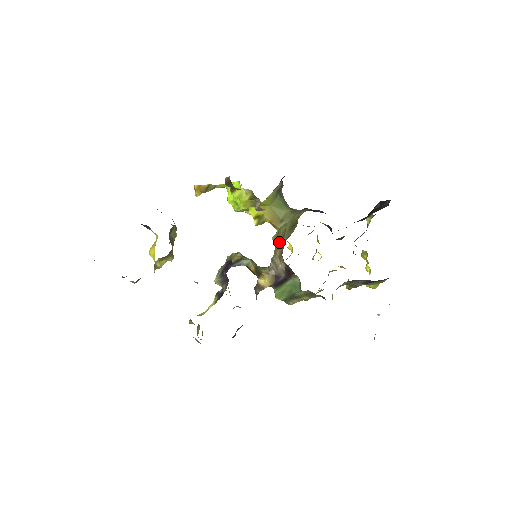
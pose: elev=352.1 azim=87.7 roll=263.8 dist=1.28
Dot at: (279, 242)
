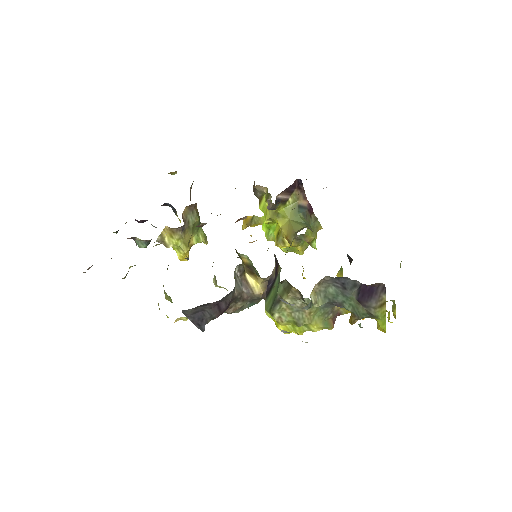
Dot at: (286, 252)
